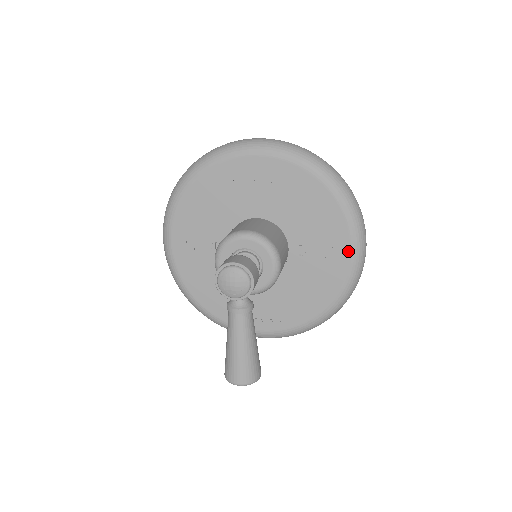
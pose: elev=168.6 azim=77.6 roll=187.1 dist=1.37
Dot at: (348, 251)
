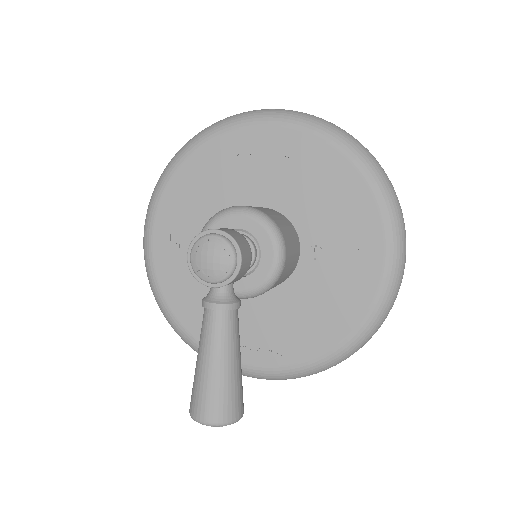
Dot at: (381, 256)
